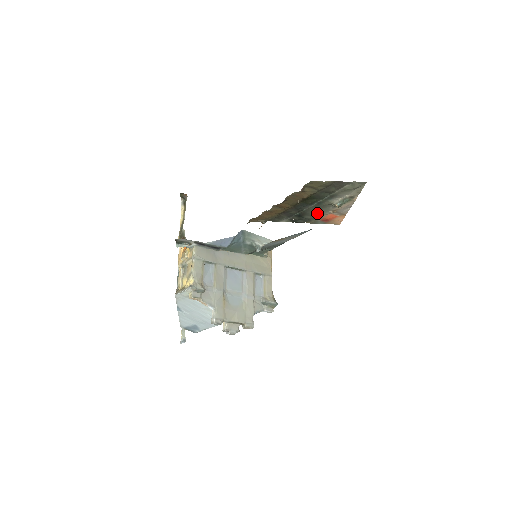
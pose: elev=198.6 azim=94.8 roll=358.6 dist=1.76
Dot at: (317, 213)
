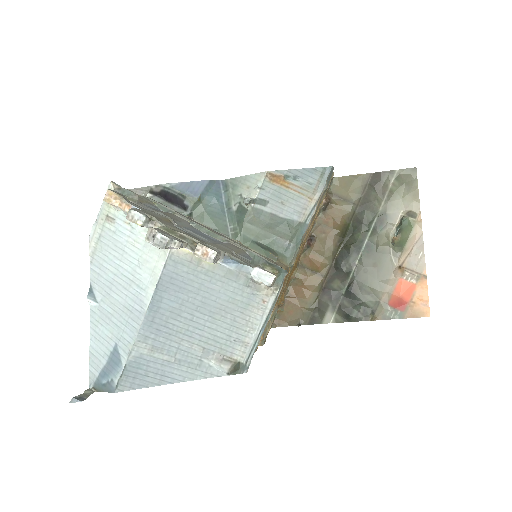
Dot at: (376, 281)
